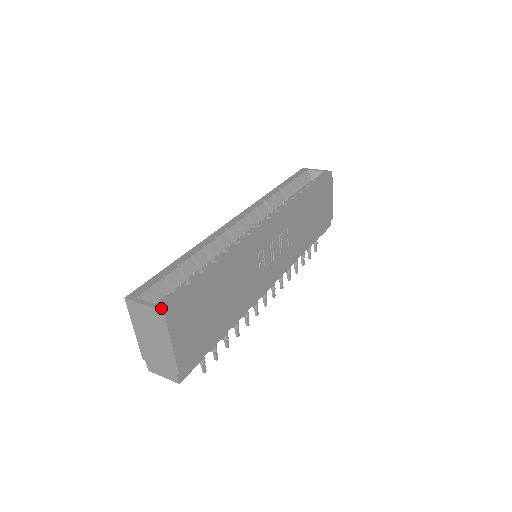
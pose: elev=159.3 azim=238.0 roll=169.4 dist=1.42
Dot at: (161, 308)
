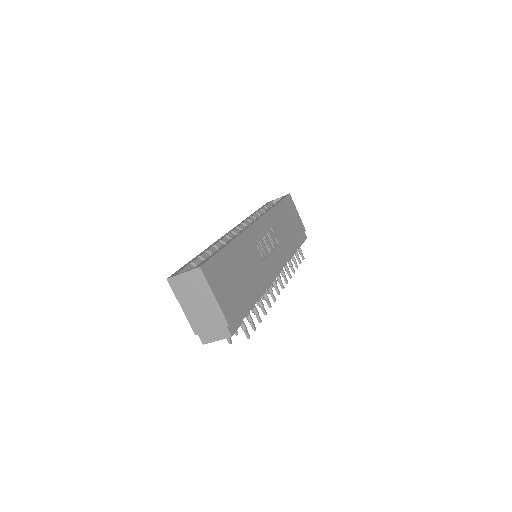
Dot at: (197, 267)
